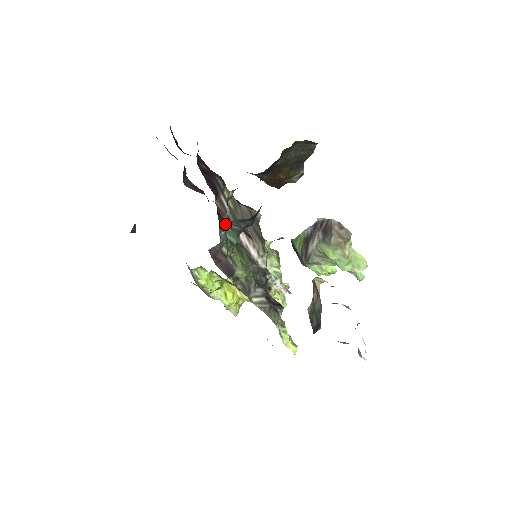
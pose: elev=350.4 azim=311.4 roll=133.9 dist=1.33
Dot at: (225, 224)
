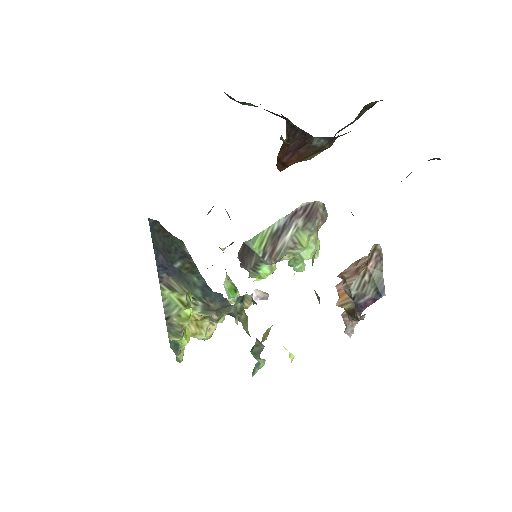
Dot at: occluded
